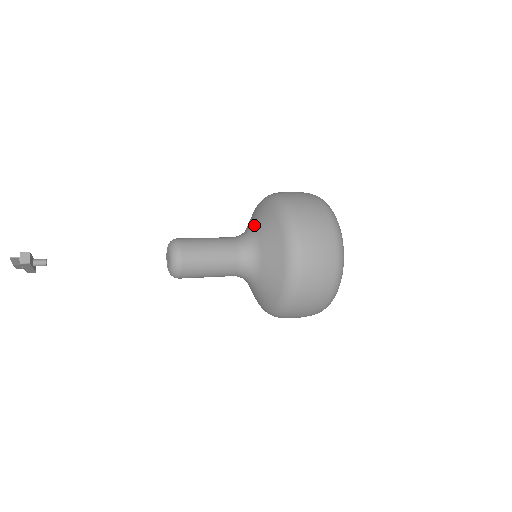
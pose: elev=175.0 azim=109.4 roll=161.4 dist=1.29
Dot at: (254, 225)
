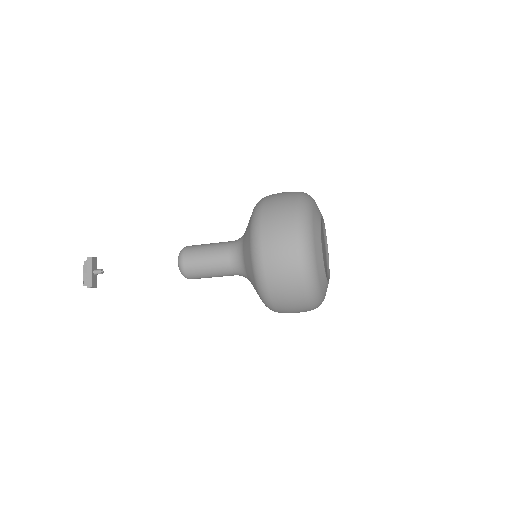
Dot at: occluded
